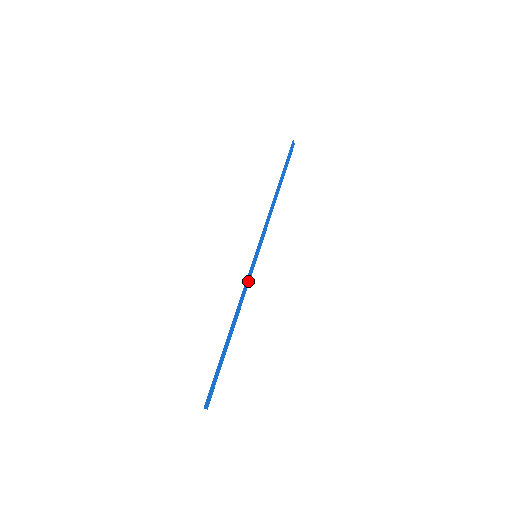
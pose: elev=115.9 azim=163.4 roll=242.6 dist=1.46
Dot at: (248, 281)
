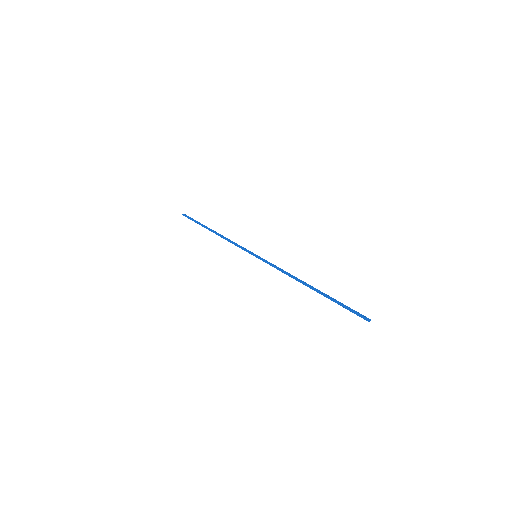
Dot at: (273, 266)
